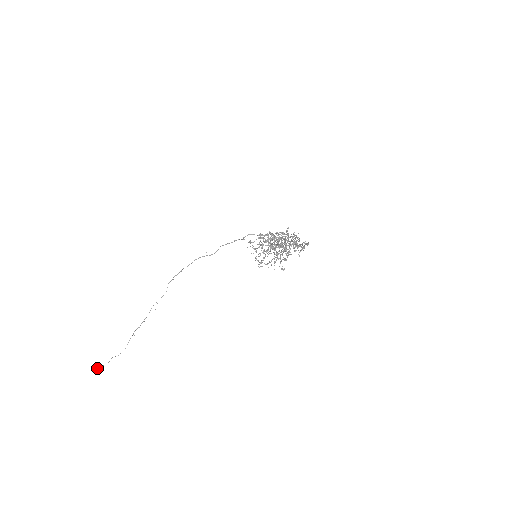
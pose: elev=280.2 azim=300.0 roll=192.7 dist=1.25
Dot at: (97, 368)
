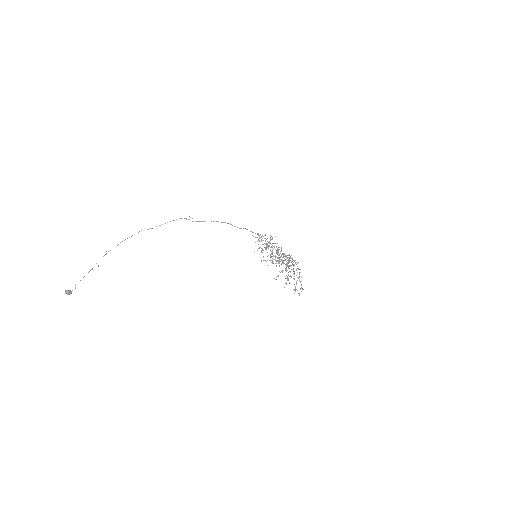
Dot at: (66, 293)
